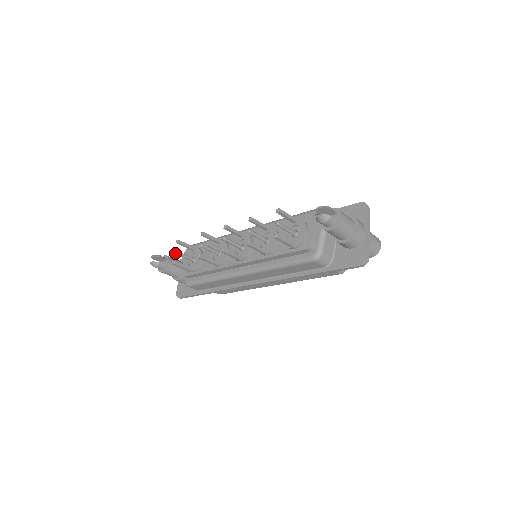
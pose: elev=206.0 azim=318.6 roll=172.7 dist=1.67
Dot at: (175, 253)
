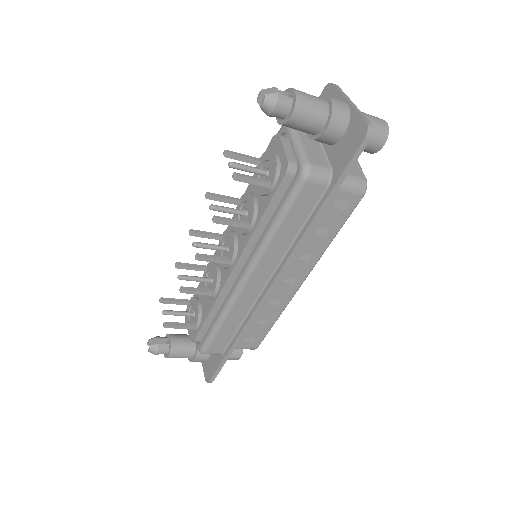
Dot at: occluded
